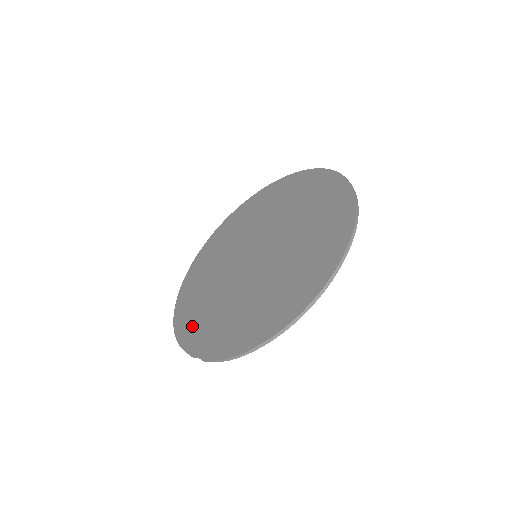
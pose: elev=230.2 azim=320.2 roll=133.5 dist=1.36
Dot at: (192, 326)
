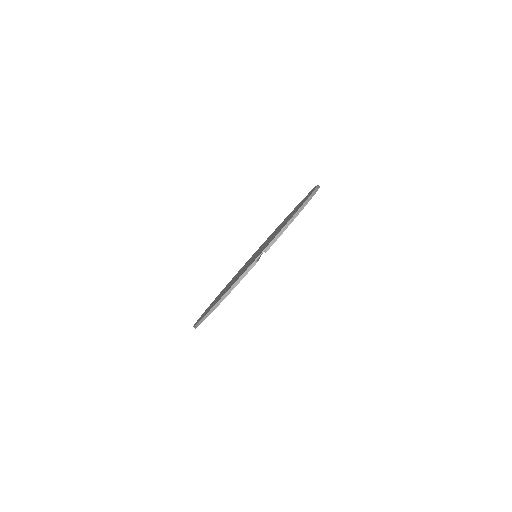
Dot at: occluded
